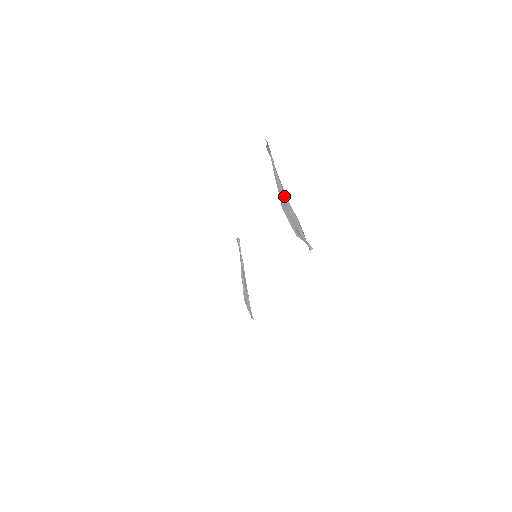
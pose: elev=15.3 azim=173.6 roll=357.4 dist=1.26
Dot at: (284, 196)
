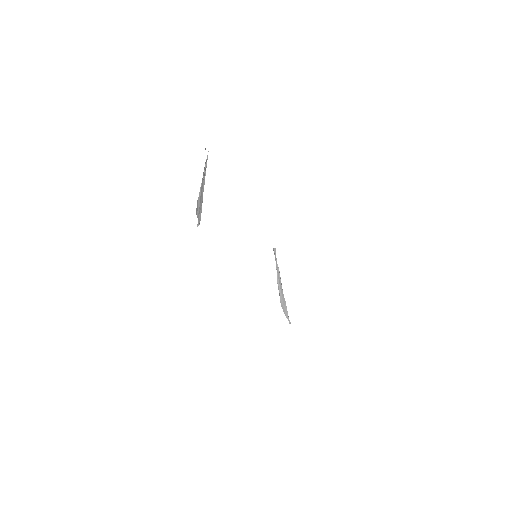
Dot at: (202, 189)
